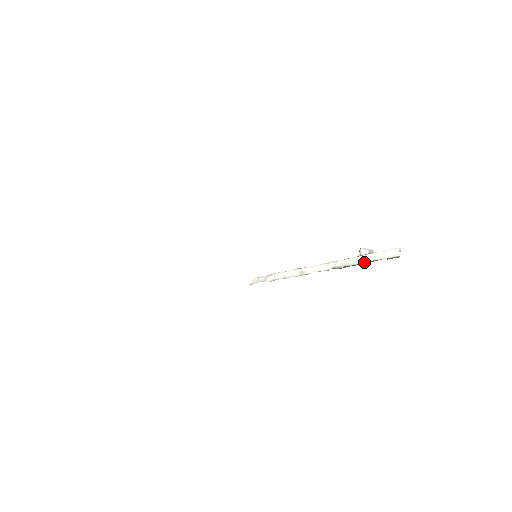
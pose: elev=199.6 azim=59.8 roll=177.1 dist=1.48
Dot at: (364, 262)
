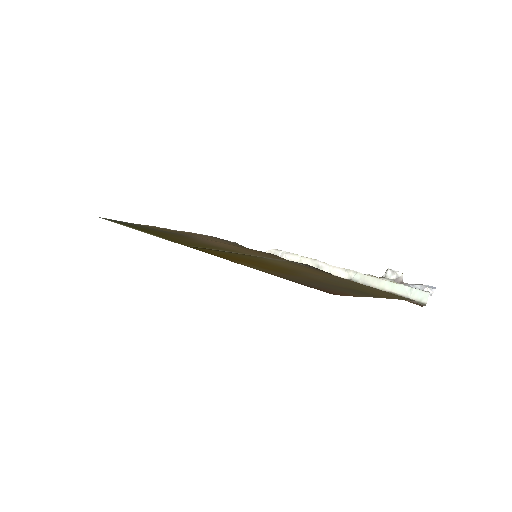
Dot at: (385, 290)
